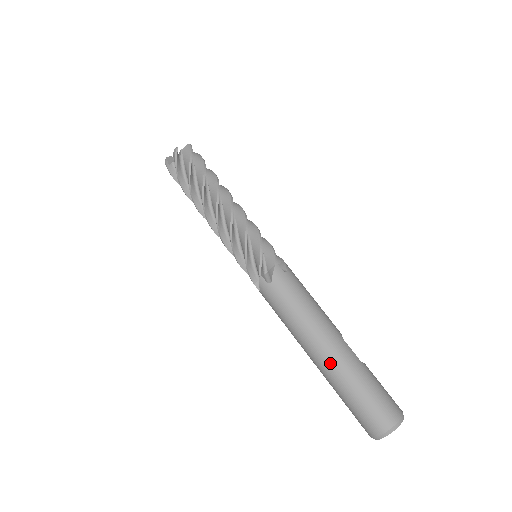
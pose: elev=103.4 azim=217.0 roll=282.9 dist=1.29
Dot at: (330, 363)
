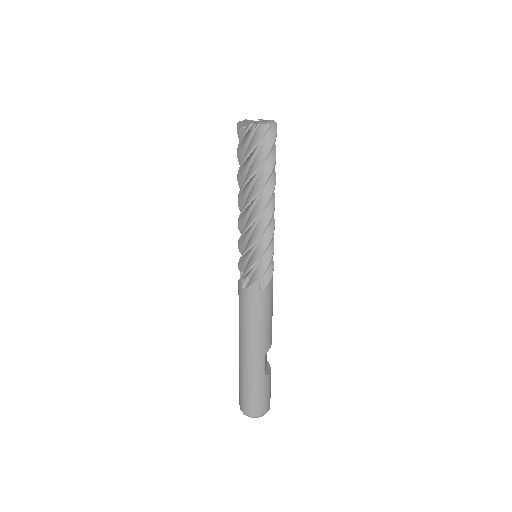
Dot at: (243, 361)
